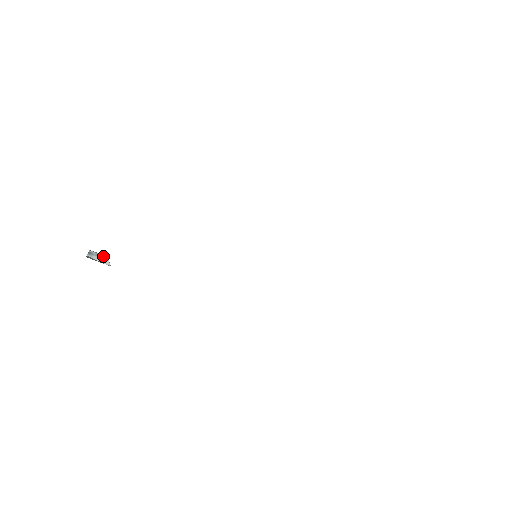
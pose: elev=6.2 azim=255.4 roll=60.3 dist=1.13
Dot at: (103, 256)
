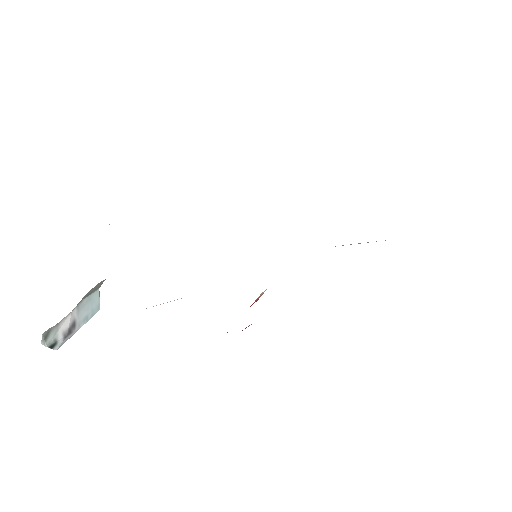
Dot at: occluded
